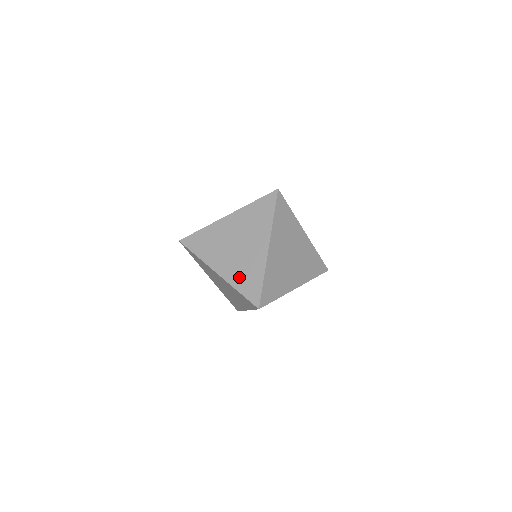
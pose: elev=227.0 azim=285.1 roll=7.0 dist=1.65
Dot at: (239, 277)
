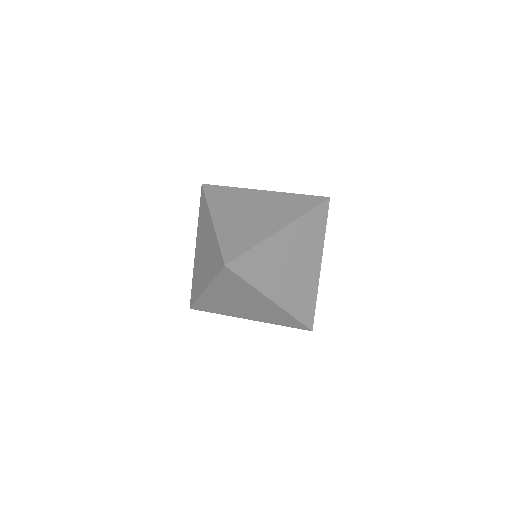
Dot at: (210, 303)
